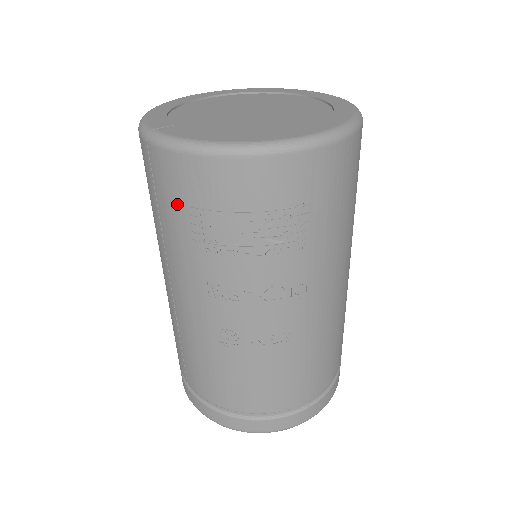
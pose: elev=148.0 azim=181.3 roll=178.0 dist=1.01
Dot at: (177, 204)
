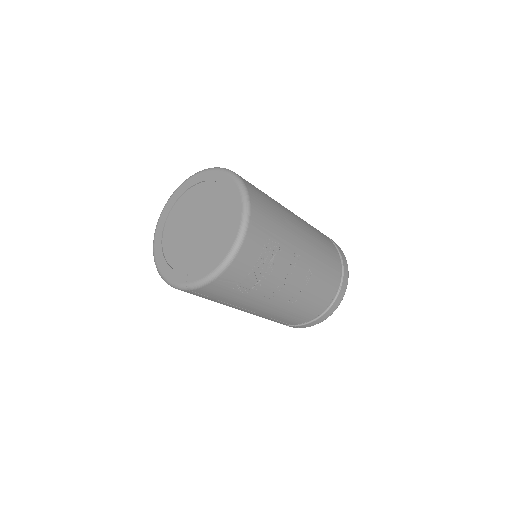
Dot at: (226, 293)
